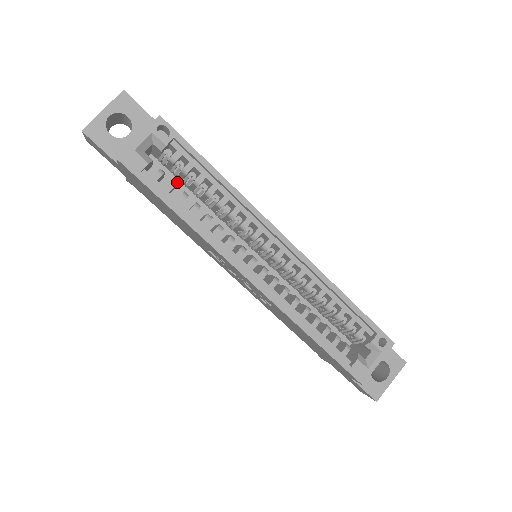
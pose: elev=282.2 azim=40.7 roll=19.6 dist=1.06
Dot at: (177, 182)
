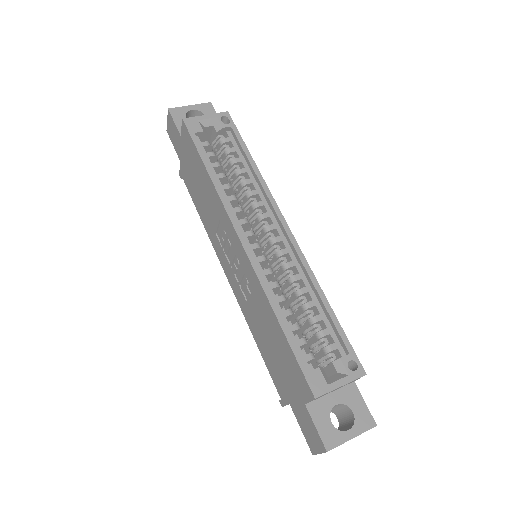
Dot at: occluded
